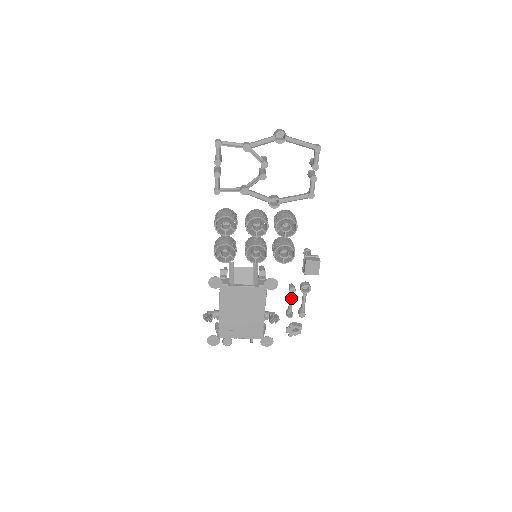
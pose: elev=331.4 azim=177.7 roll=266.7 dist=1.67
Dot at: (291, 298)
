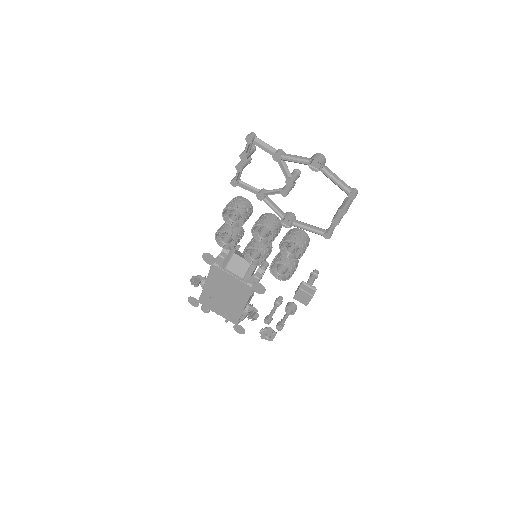
Dot at: (273, 309)
